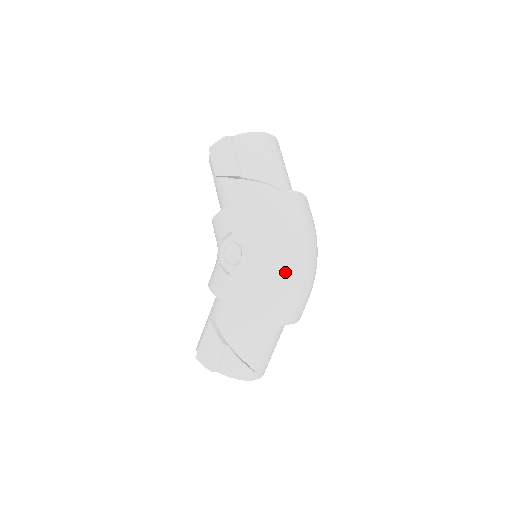
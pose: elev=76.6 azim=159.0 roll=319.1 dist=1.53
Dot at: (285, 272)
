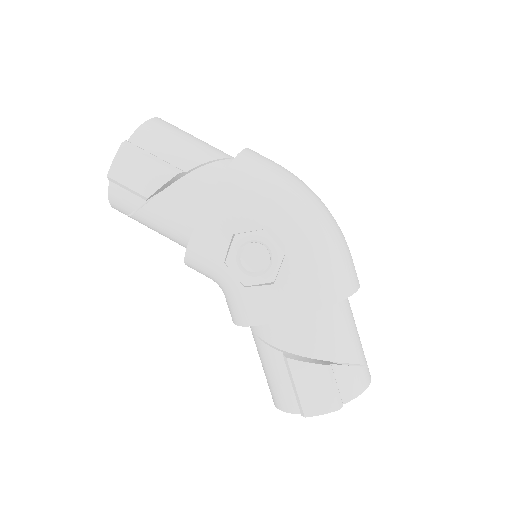
Dot at: (327, 226)
